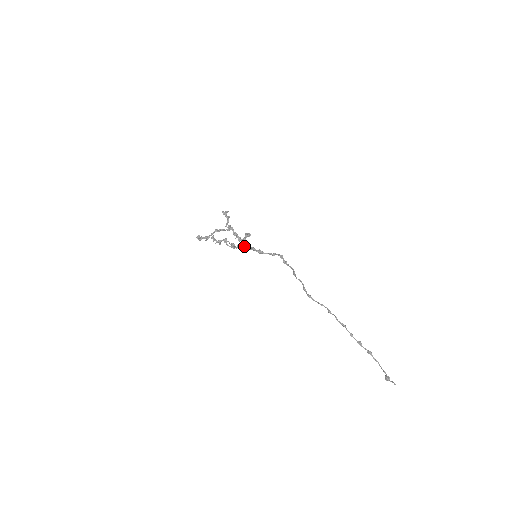
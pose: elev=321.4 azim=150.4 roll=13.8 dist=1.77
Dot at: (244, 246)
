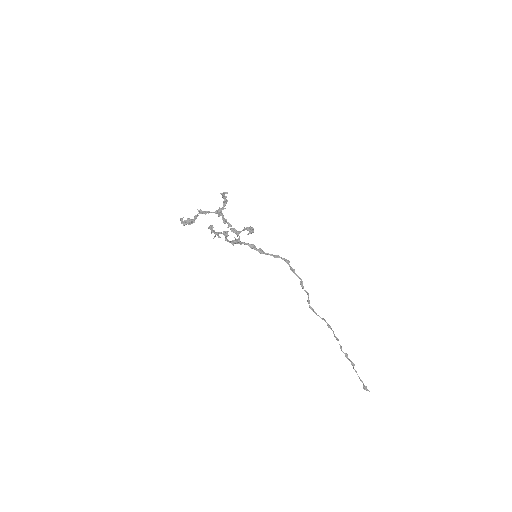
Dot at: occluded
